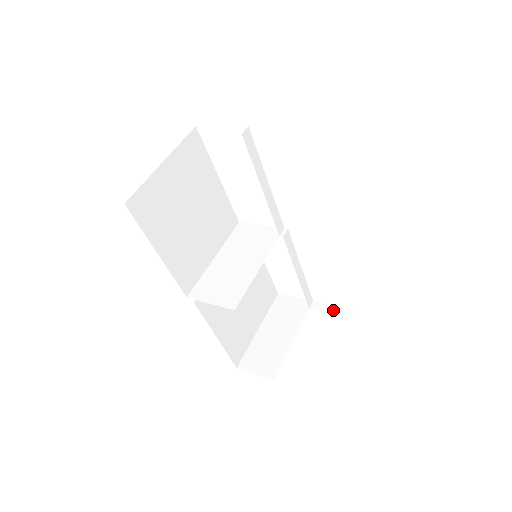
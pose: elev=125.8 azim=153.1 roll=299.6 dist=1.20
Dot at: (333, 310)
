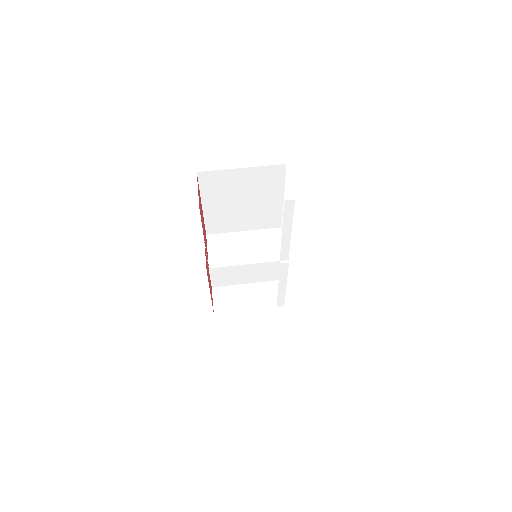
Dot at: (283, 323)
